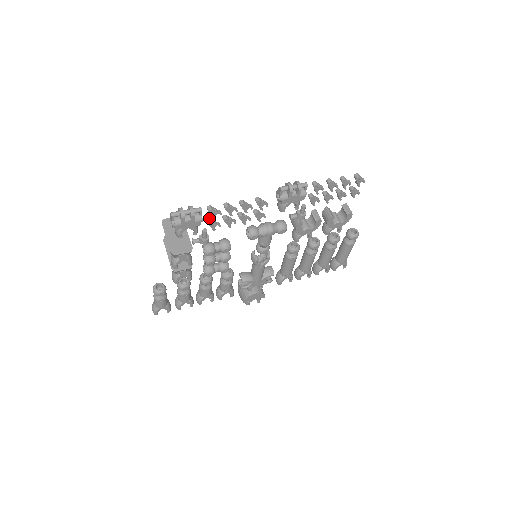
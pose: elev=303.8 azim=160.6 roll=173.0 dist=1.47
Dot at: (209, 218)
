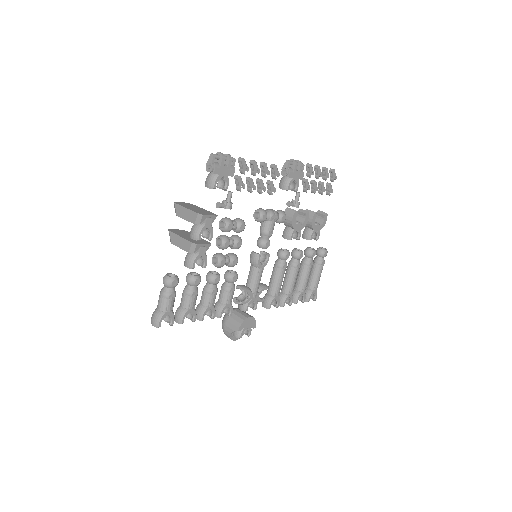
Dot at: (237, 175)
